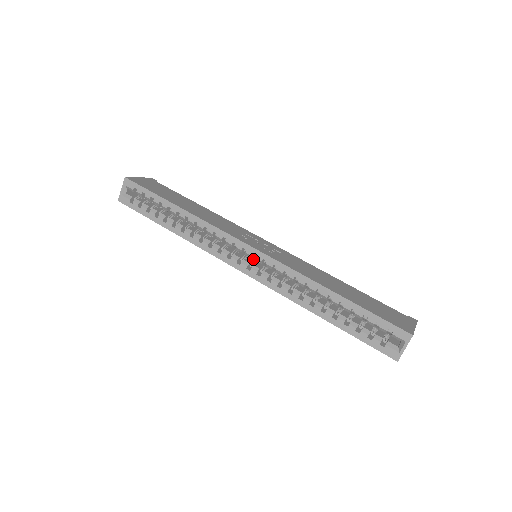
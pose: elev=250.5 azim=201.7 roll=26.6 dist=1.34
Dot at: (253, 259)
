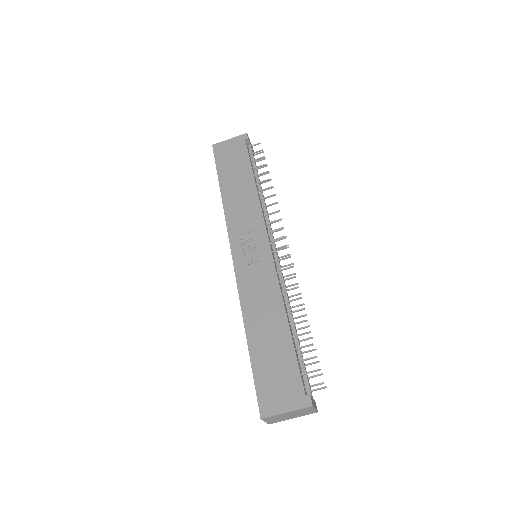
Dot at: occluded
